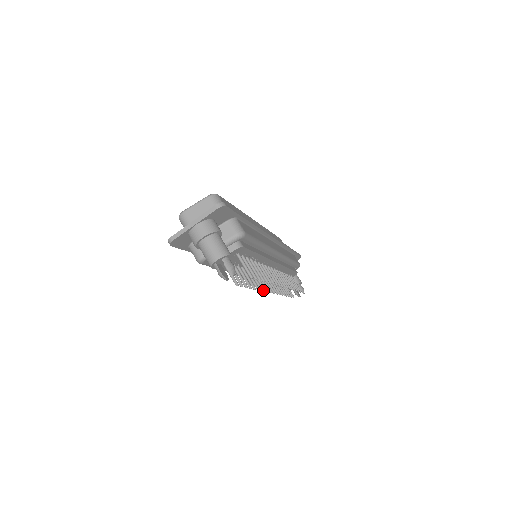
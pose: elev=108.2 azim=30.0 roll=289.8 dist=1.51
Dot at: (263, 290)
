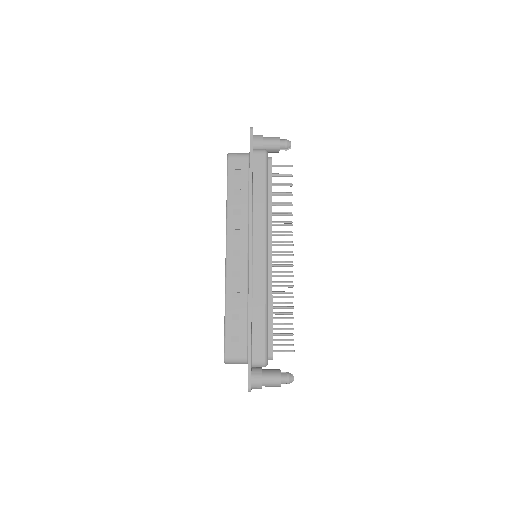
Dot at: (291, 234)
